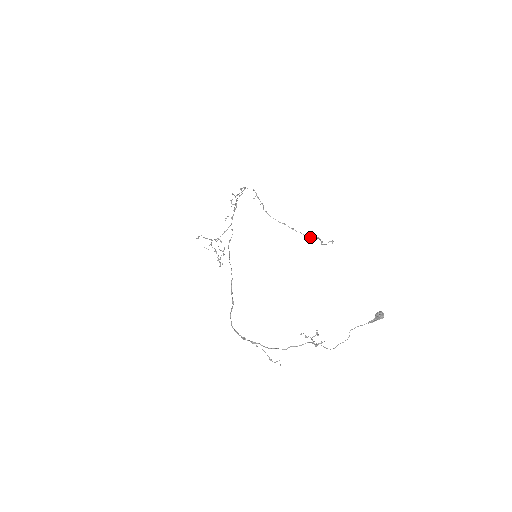
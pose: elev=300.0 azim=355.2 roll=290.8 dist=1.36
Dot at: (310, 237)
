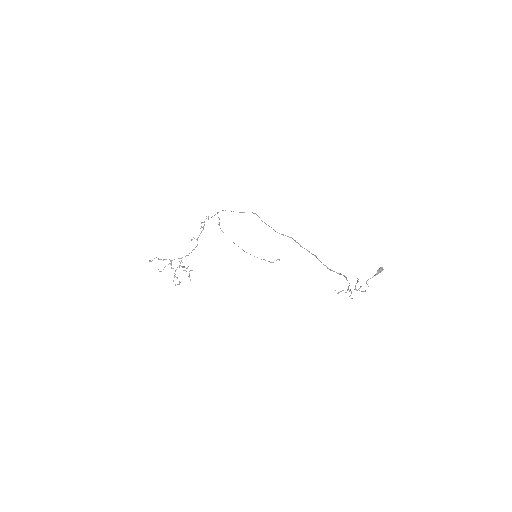
Dot at: occluded
